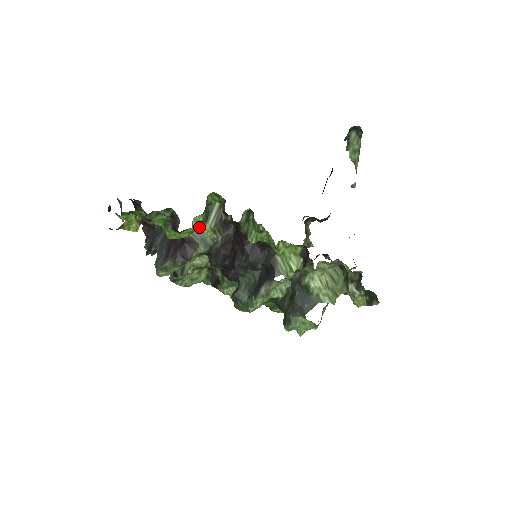
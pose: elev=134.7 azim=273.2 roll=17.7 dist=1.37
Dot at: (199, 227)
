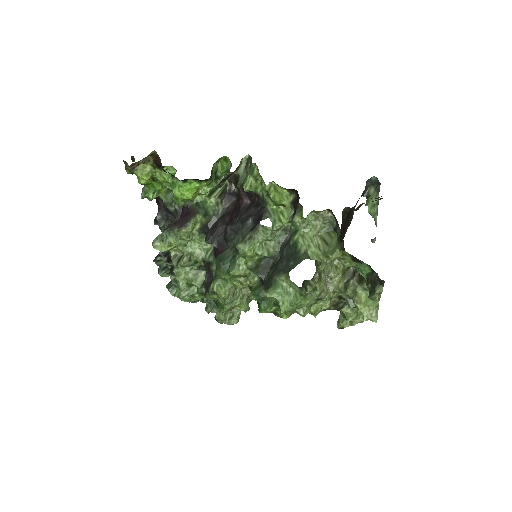
Dot at: (204, 199)
